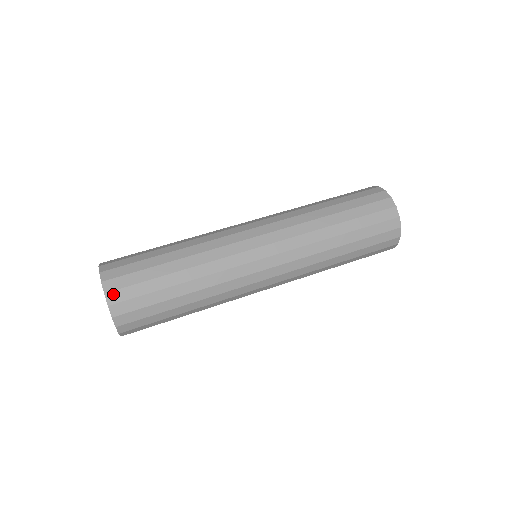
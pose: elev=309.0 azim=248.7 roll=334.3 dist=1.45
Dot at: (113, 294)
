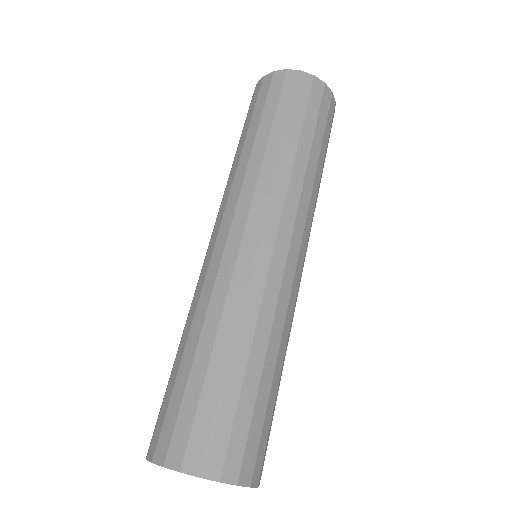
Dot at: (243, 473)
